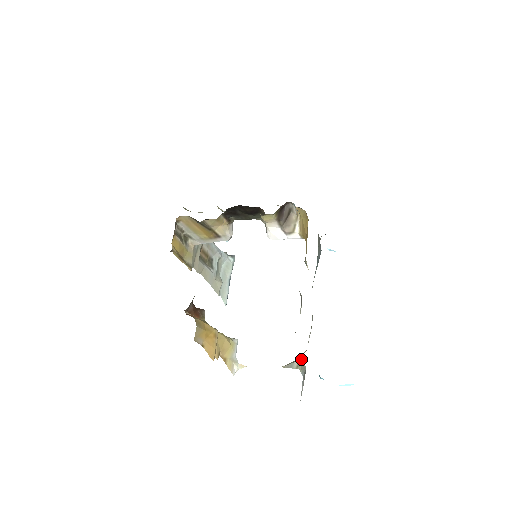
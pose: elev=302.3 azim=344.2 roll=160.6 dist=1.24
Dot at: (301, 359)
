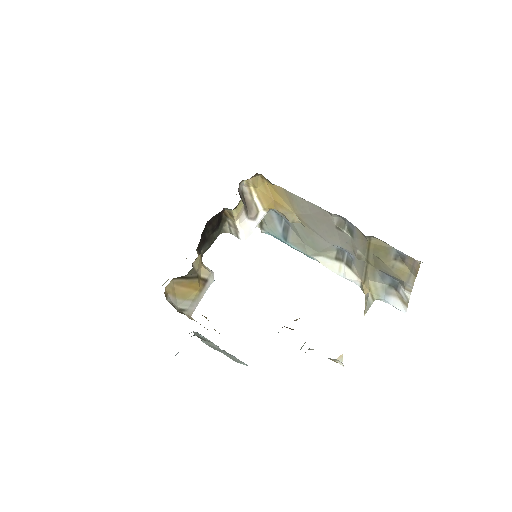
Dot at: (370, 287)
